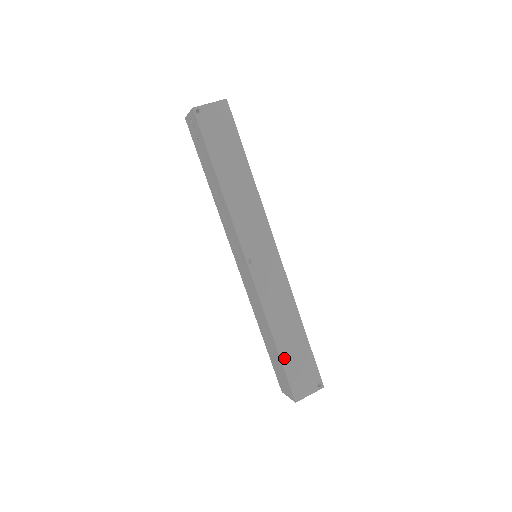
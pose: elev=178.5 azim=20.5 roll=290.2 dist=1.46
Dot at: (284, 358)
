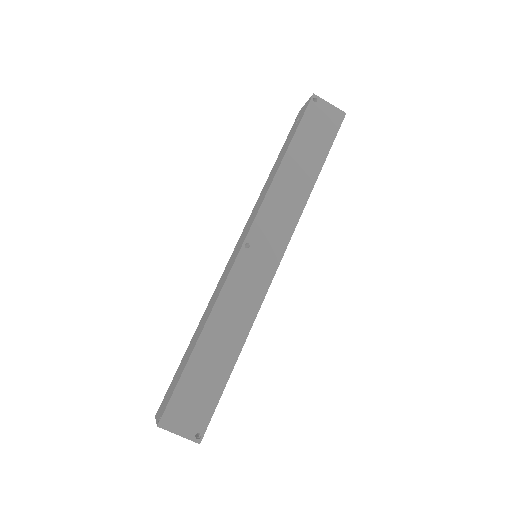
Dot at: (191, 366)
